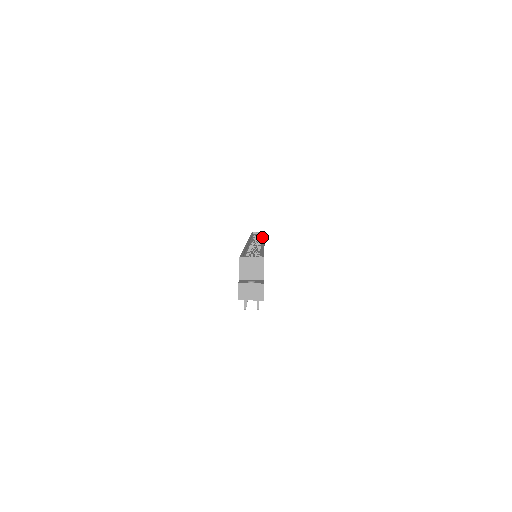
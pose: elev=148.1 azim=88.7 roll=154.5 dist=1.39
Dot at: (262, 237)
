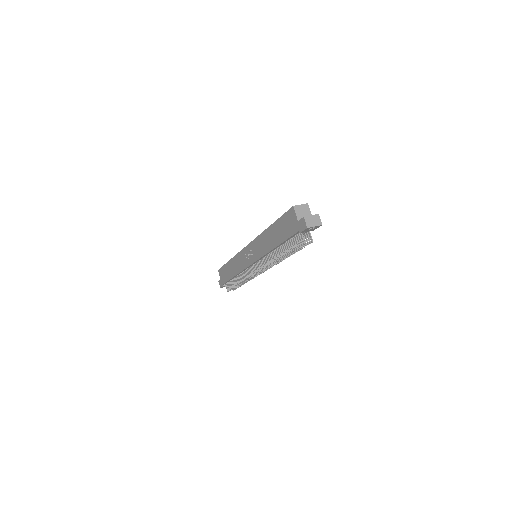
Dot at: occluded
